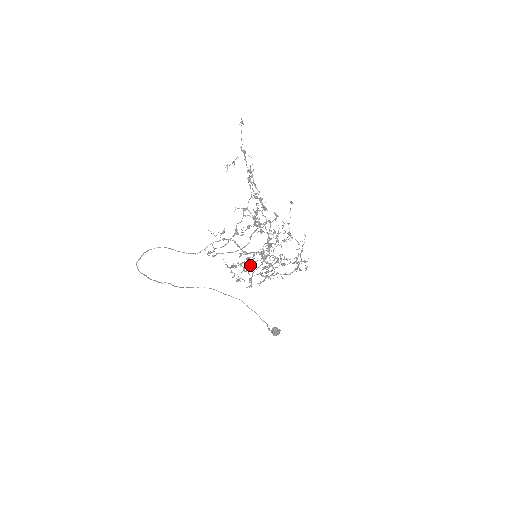
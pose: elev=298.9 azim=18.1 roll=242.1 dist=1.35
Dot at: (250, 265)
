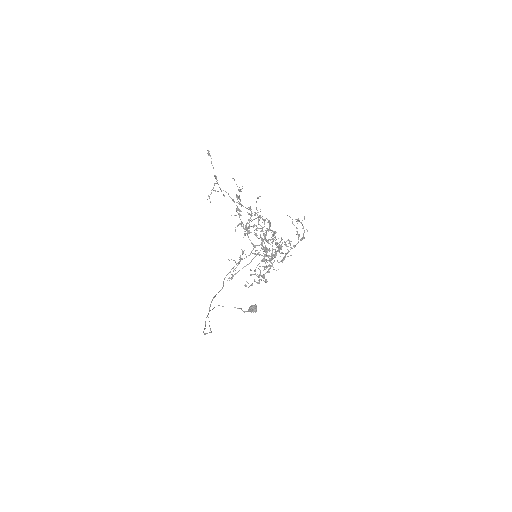
Dot at: occluded
